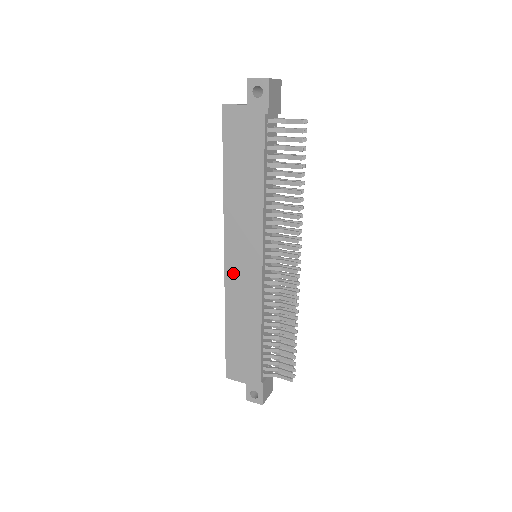
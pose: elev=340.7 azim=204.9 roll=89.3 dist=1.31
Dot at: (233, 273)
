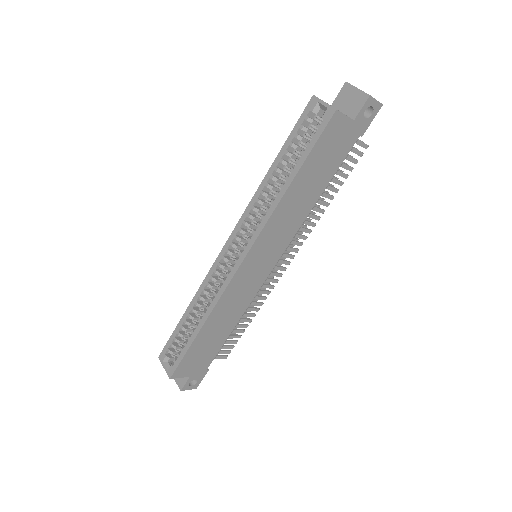
Dot at: (241, 278)
